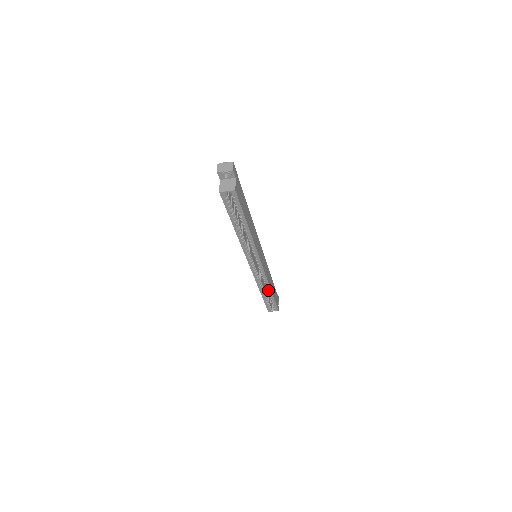
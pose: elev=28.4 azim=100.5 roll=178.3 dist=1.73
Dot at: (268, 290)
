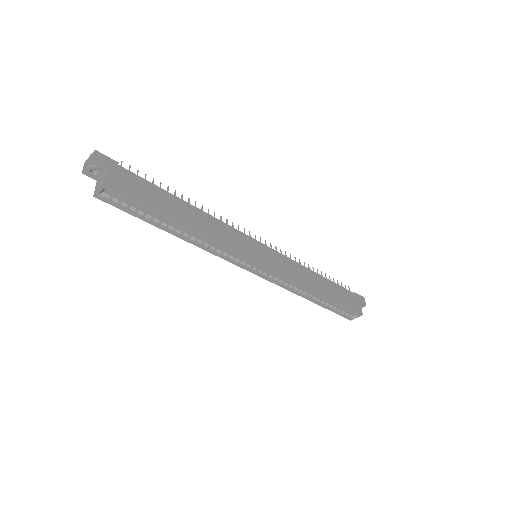
Dot at: (314, 293)
